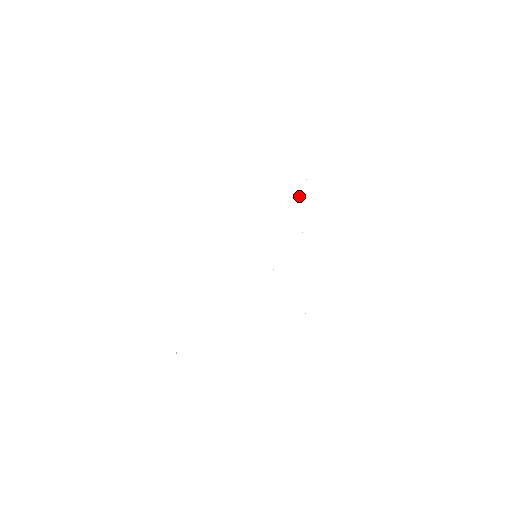
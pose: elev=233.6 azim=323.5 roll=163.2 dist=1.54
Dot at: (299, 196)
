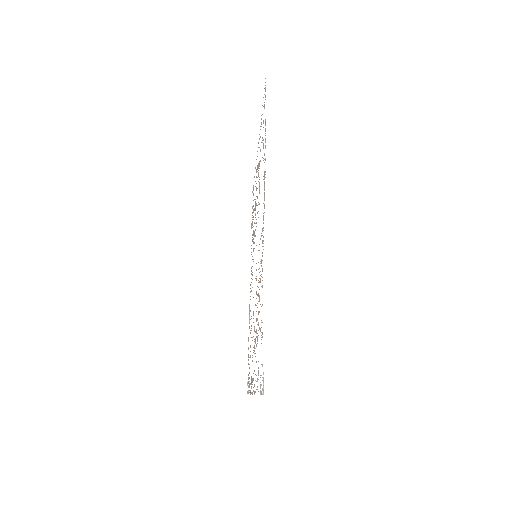
Dot at: (260, 149)
